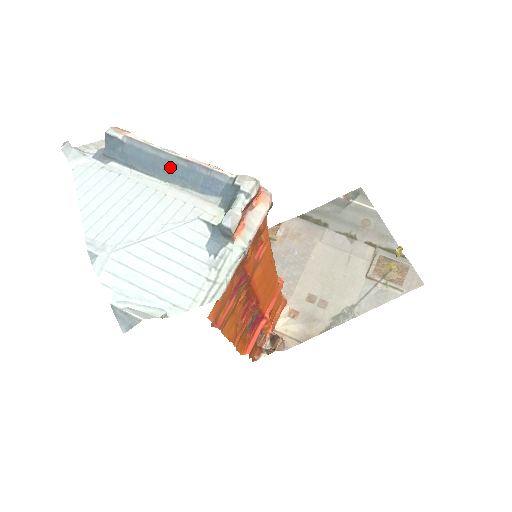
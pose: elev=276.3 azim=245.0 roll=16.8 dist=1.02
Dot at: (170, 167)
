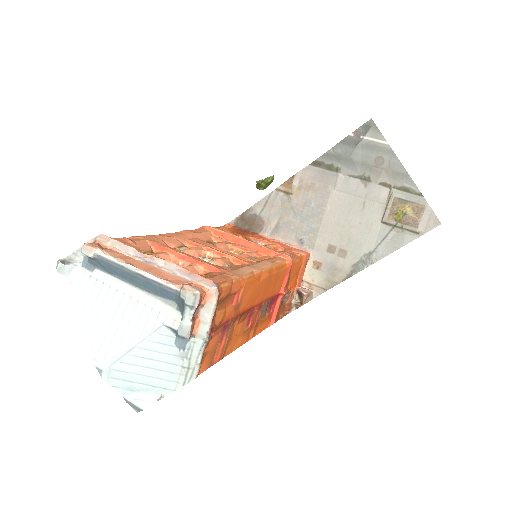
Dot at: (134, 278)
